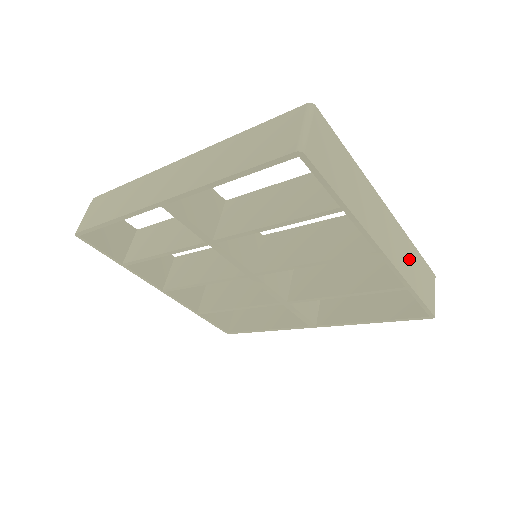
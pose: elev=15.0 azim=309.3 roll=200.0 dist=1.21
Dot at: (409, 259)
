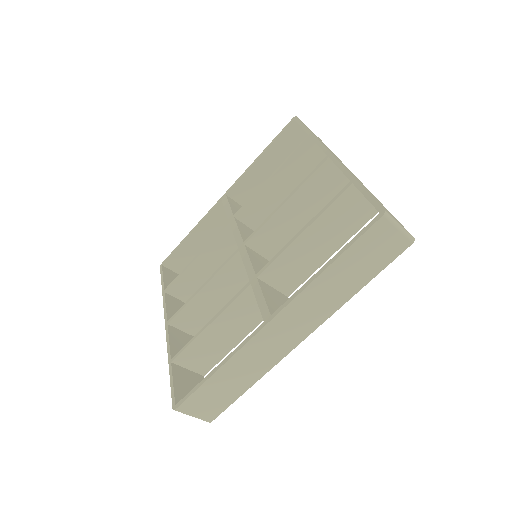
Dot at: occluded
